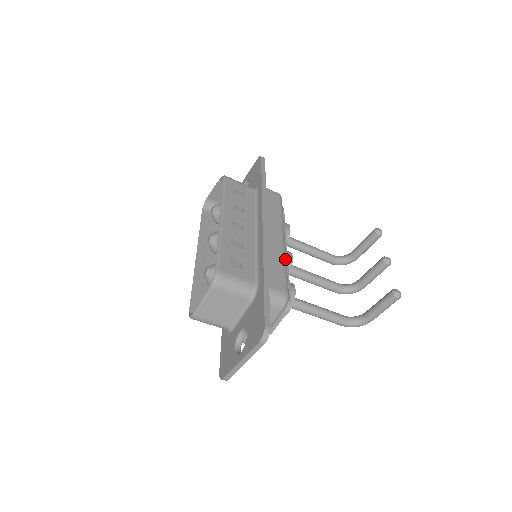
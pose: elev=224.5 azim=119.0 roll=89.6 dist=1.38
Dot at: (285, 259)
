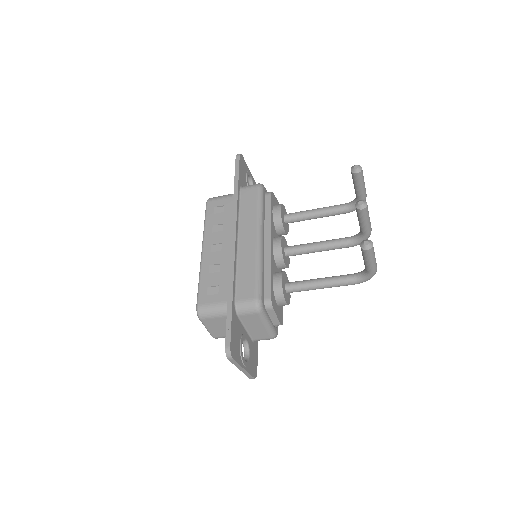
Dot at: (258, 260)
